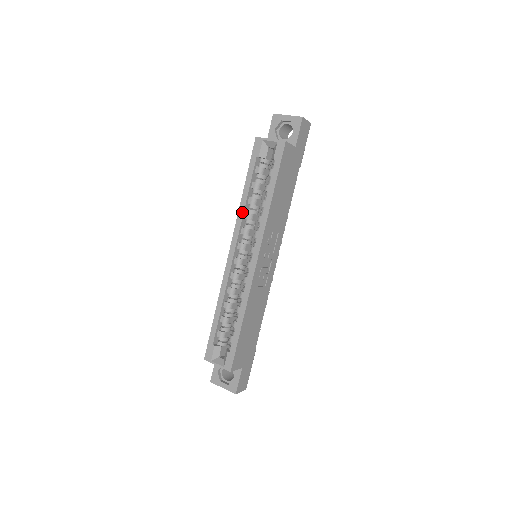
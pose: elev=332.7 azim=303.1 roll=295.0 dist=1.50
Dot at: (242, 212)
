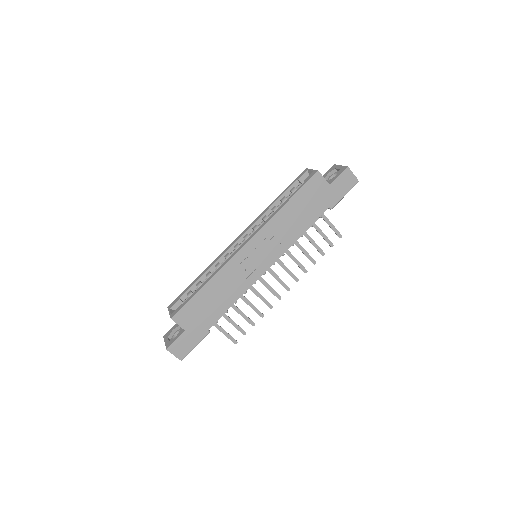
Dot at: (263, 213)
